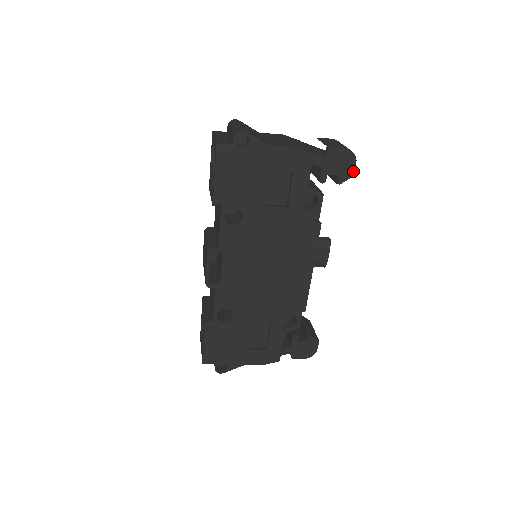
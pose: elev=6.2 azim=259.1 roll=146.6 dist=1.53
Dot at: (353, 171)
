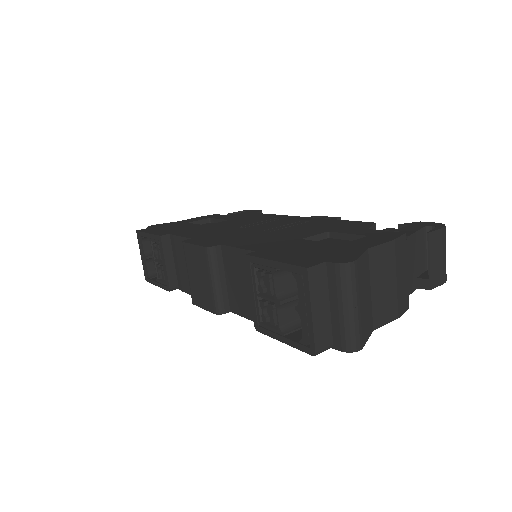
Dot at: occluded
